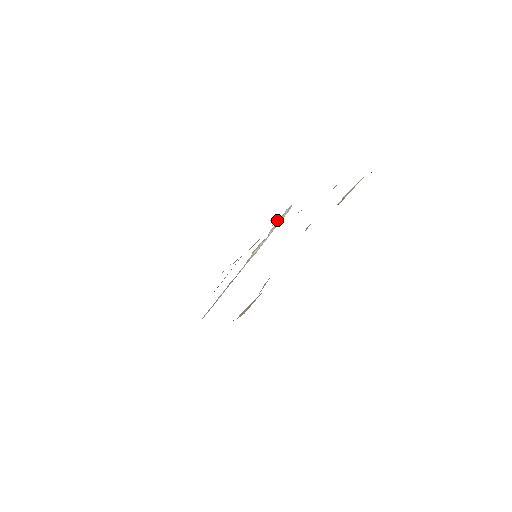
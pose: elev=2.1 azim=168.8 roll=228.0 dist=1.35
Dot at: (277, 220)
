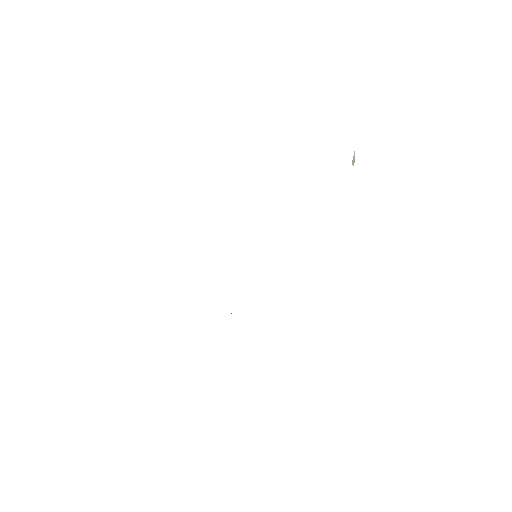
Dot at: occluded
